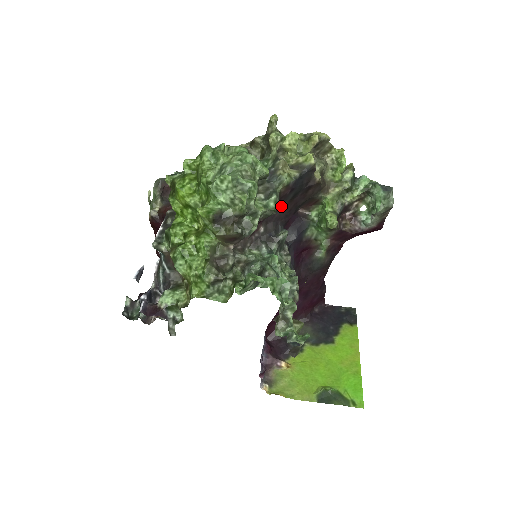
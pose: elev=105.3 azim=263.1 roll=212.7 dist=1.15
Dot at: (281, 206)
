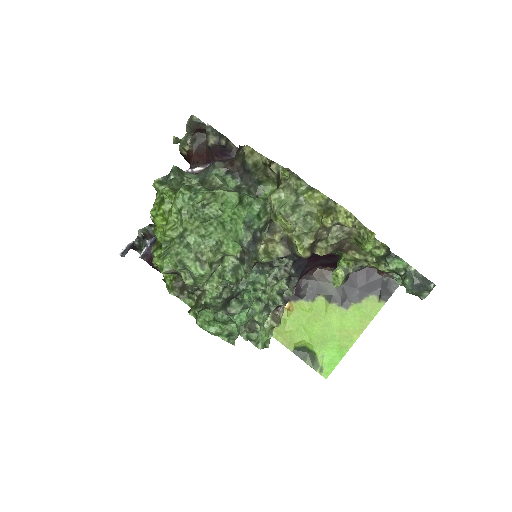
Dot at: occluded
